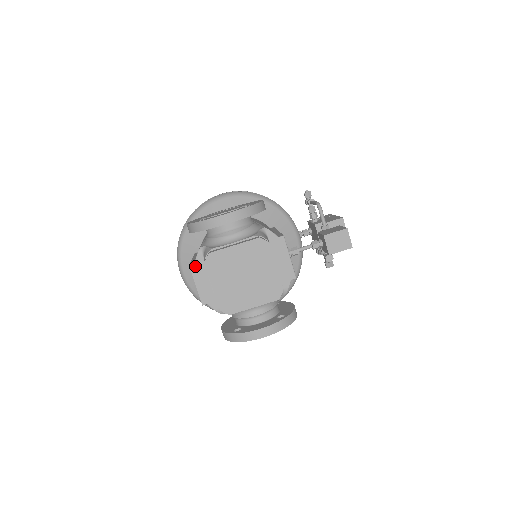
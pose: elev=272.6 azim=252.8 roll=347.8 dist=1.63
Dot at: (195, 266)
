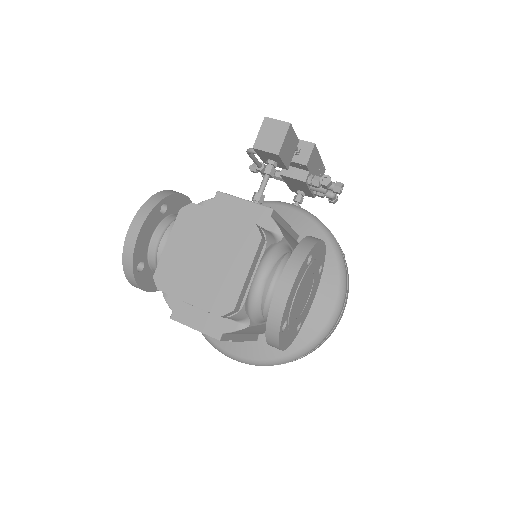
Dot at: (173, 311)
